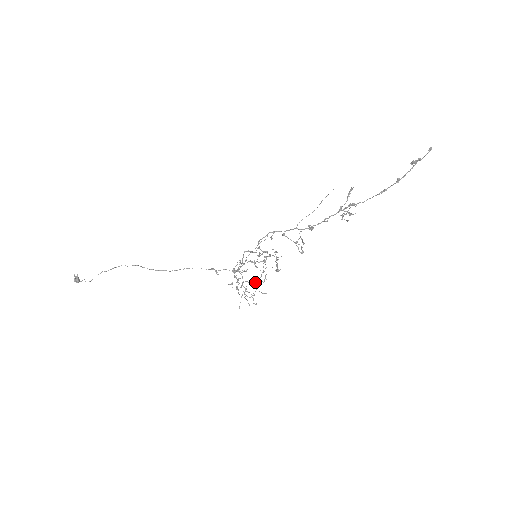
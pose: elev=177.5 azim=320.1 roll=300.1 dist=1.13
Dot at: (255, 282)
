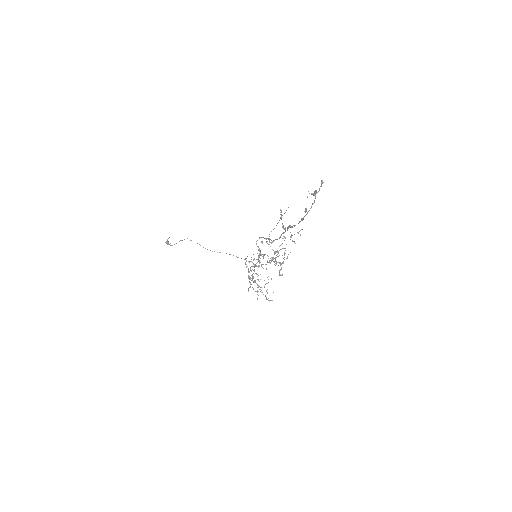
Dot at: (250, 279)
